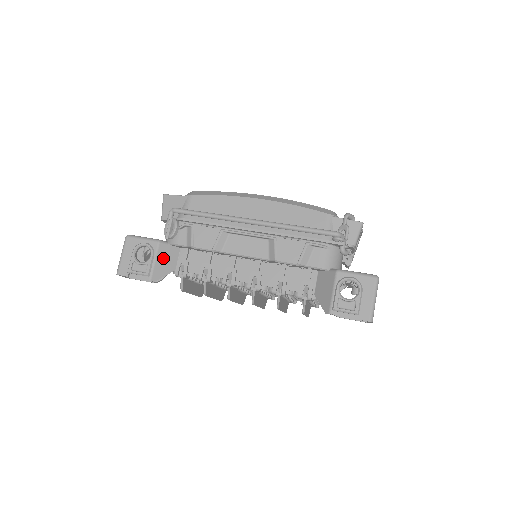
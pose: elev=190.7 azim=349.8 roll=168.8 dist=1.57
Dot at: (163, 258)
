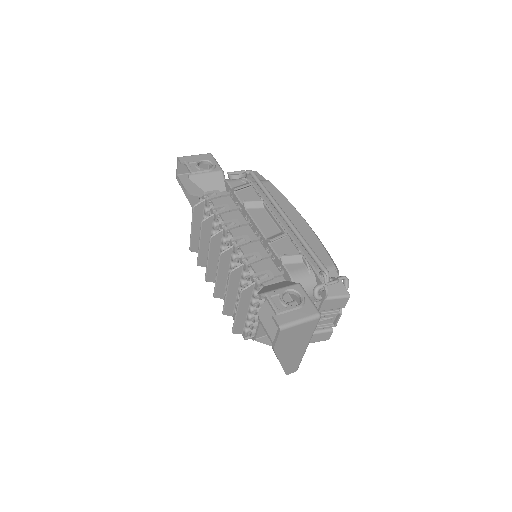
Dot at: (211, 179)
